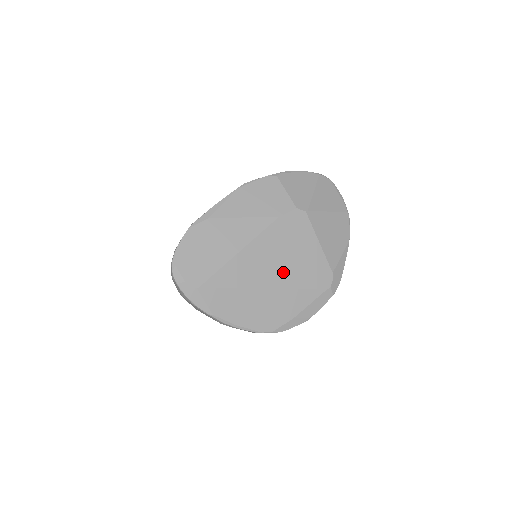
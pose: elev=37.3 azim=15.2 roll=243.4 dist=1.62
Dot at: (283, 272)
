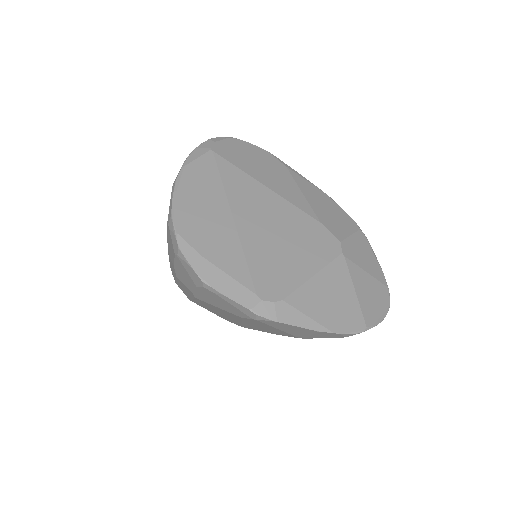
Dot at: (260, 234)
